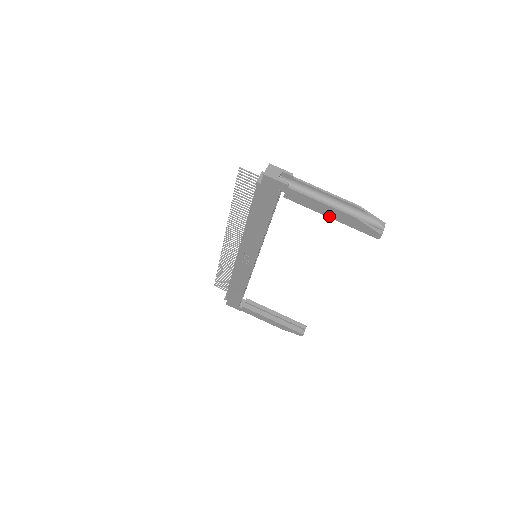
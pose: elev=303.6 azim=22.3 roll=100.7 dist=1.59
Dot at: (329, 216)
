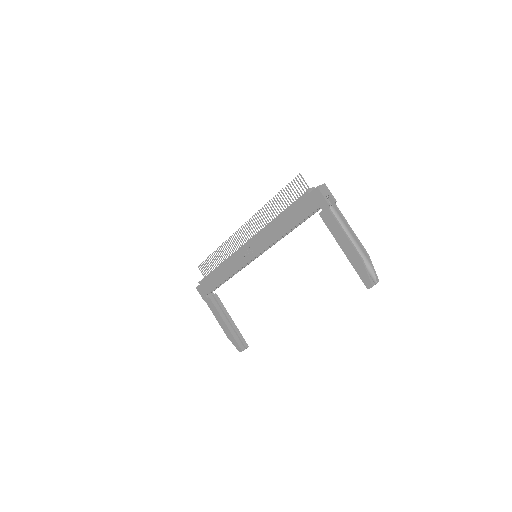
Dot at: (343, 249)
